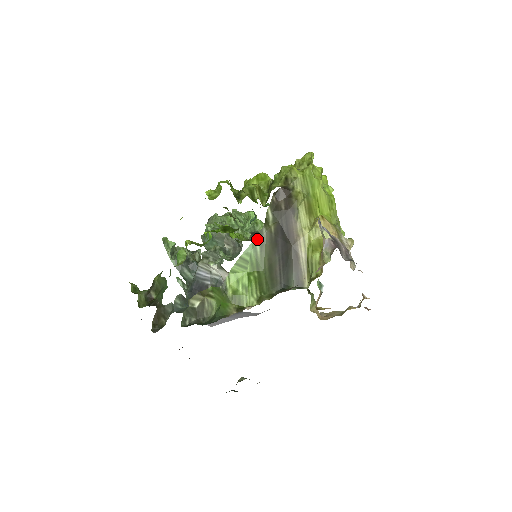
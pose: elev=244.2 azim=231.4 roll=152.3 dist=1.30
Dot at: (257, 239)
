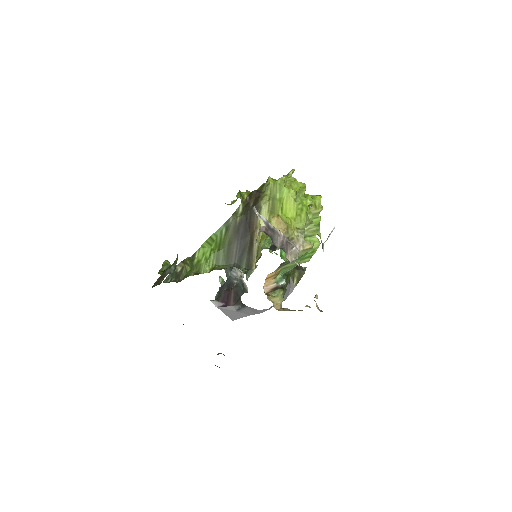
Dot at: (225, 225)
